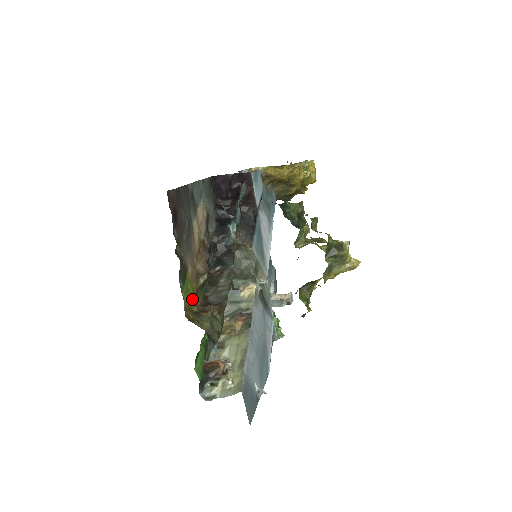
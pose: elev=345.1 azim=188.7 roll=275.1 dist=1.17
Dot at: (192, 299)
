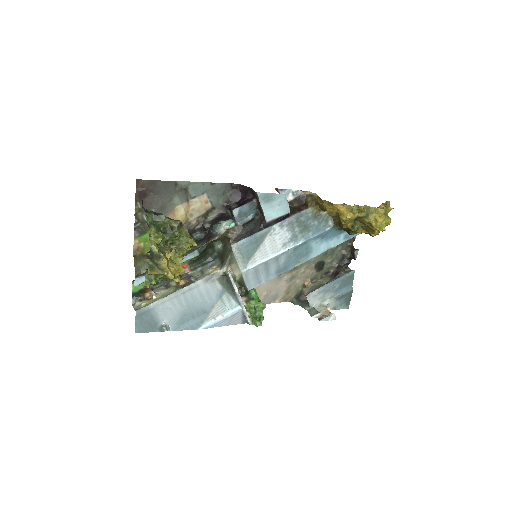
Dot at: occluded
